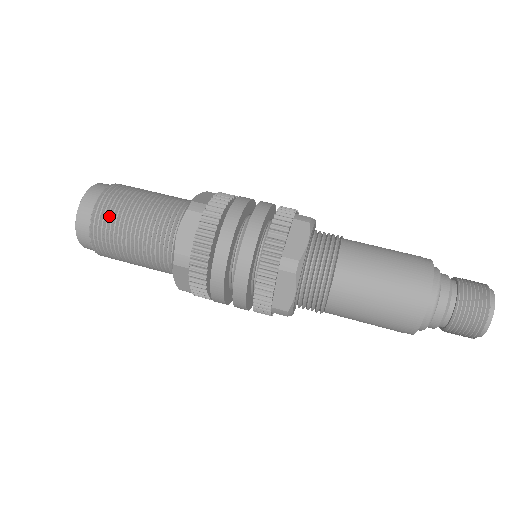
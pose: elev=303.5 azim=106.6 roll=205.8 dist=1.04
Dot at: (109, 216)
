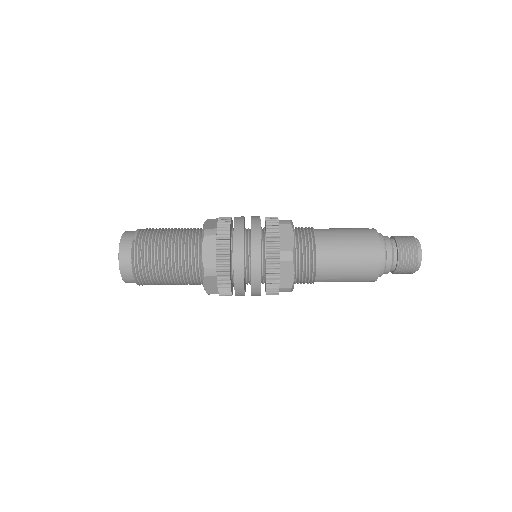
Dot at: (149, 281)
